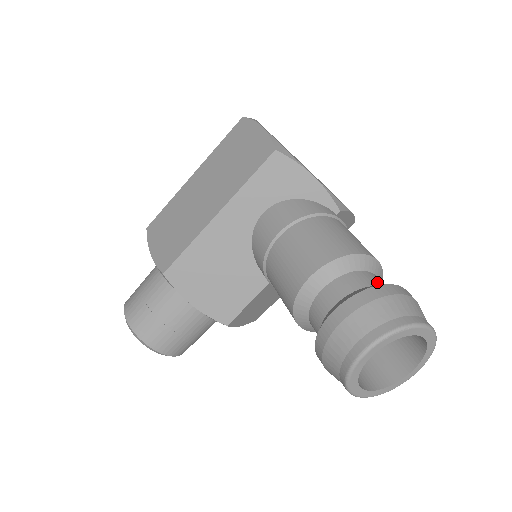
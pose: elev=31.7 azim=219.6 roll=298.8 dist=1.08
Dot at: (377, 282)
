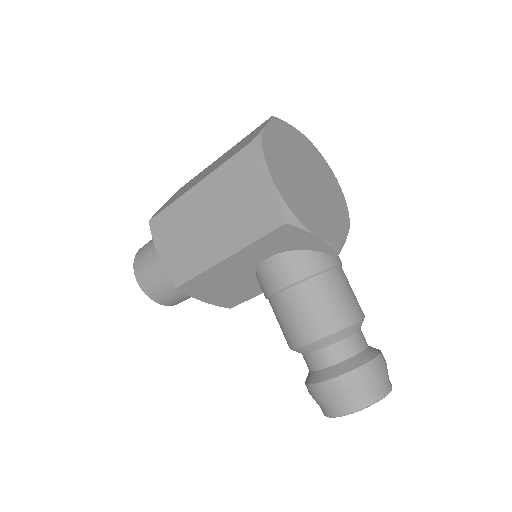
Dot at: (358, 348)
